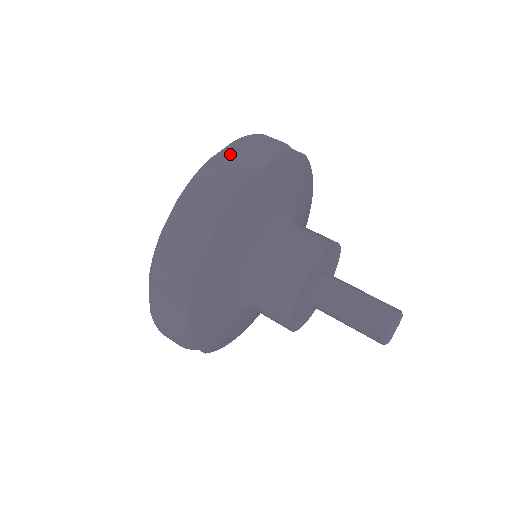
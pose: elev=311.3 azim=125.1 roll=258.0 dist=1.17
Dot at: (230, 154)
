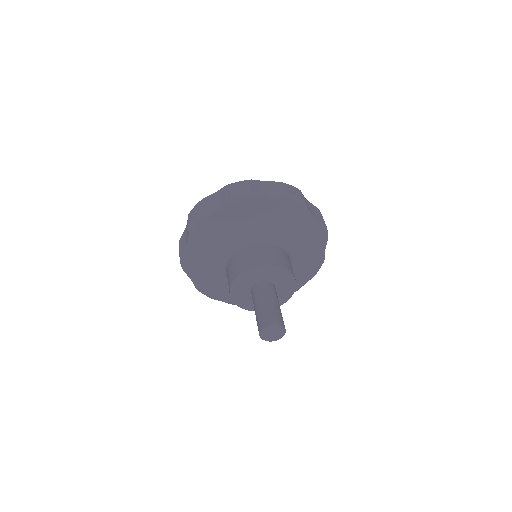
Dot at: (309, 203)
